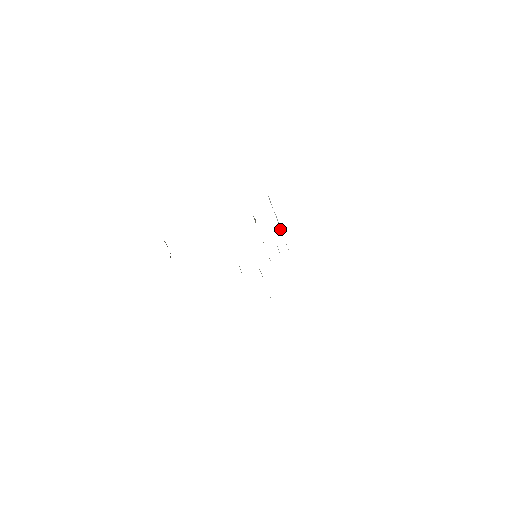
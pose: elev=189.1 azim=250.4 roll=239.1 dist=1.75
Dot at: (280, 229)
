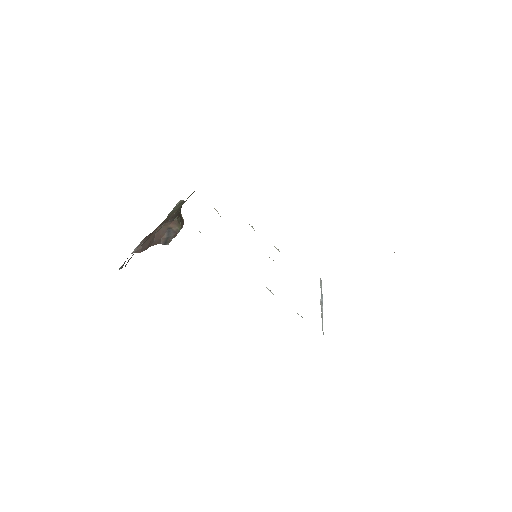
Dot at: (321, 303)
